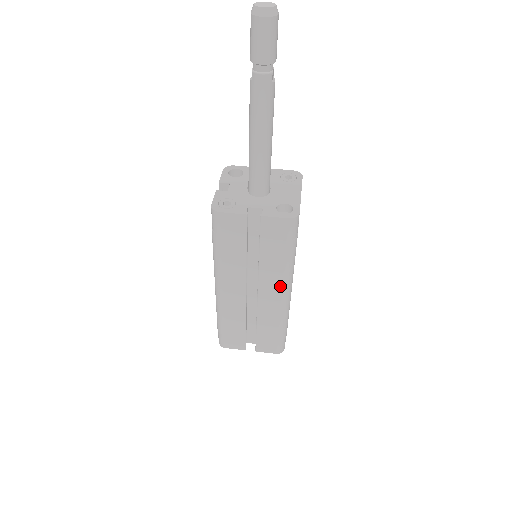
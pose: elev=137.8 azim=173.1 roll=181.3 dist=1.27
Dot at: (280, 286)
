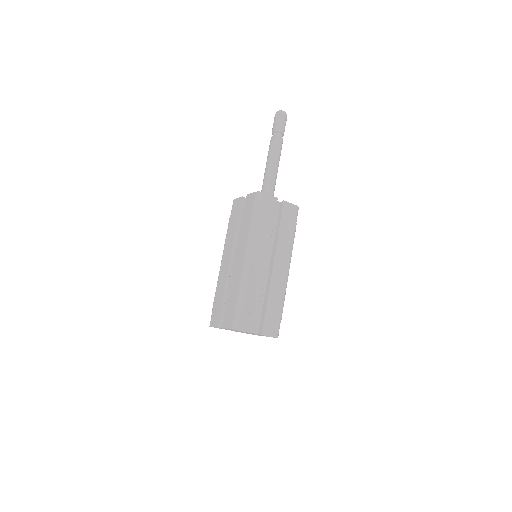
Dot at: (287, 259)
